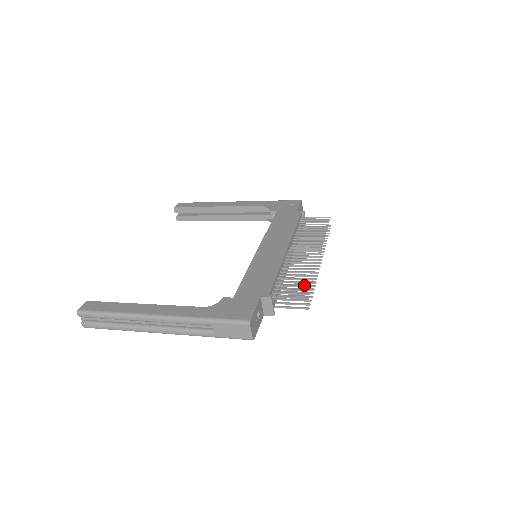
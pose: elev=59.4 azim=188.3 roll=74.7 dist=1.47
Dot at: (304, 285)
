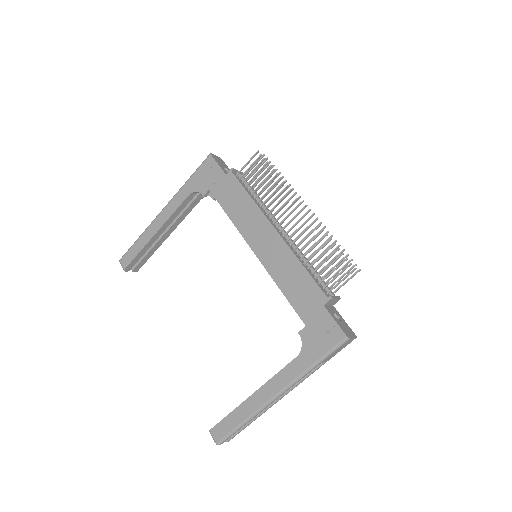
Dot at: (337, 258)
